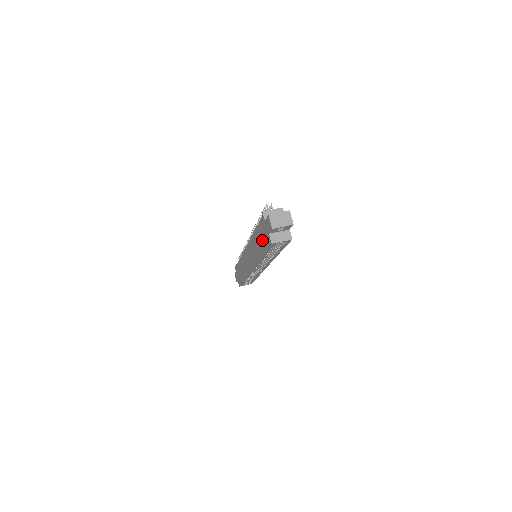
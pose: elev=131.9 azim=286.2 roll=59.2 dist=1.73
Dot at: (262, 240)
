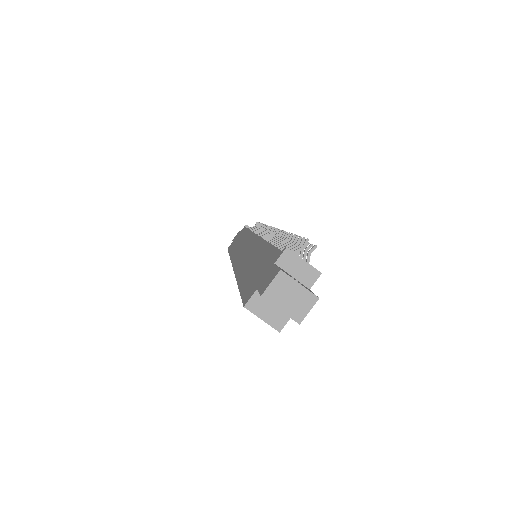
Dot at: (253, 272)
